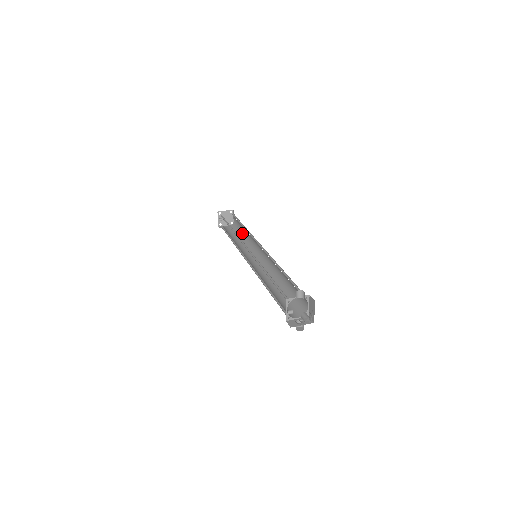
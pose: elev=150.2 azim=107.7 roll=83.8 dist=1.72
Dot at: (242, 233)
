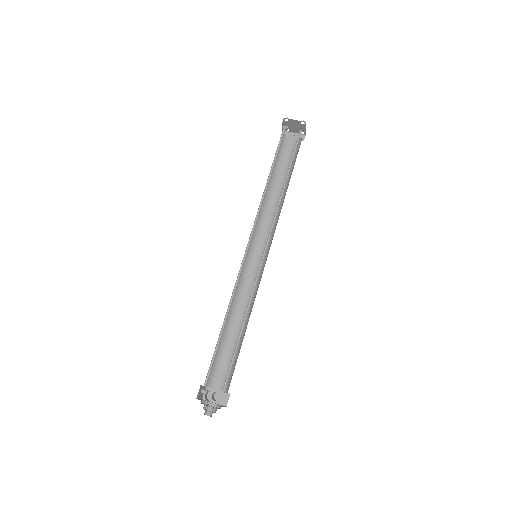
Dot at: (290, 177)
